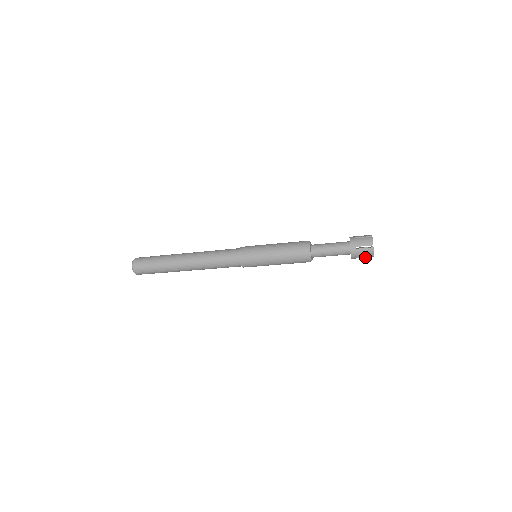
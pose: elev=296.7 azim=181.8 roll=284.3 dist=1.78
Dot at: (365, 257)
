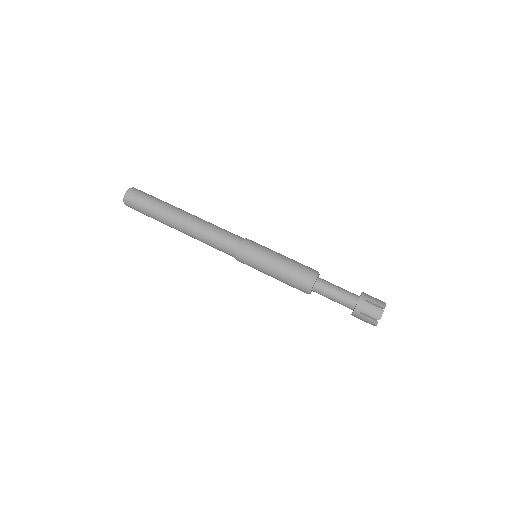
Dot at: (368, 319)
